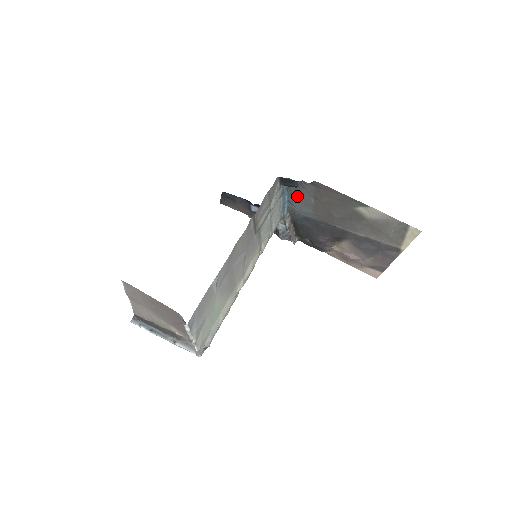
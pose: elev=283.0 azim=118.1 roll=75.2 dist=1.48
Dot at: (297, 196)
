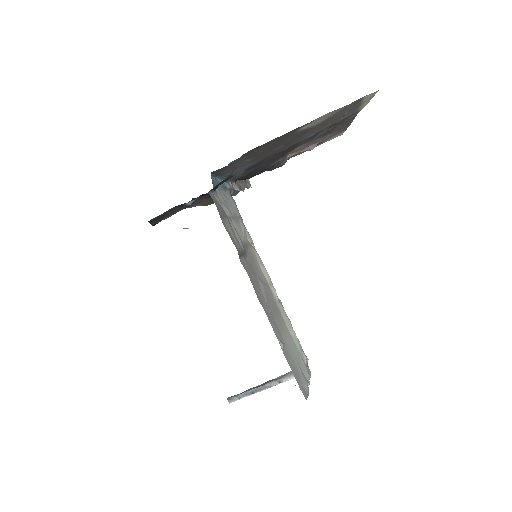
Dot at: (229, 171)
